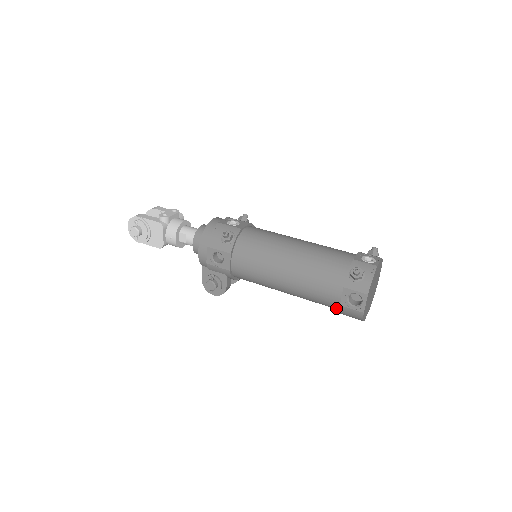
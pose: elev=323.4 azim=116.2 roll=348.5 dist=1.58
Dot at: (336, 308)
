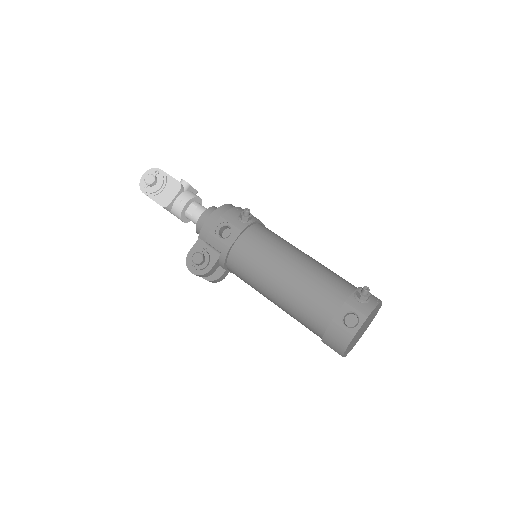
Dot at: (322, 328)
